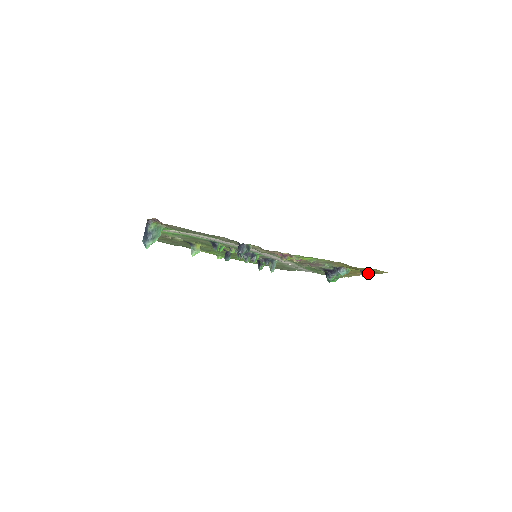
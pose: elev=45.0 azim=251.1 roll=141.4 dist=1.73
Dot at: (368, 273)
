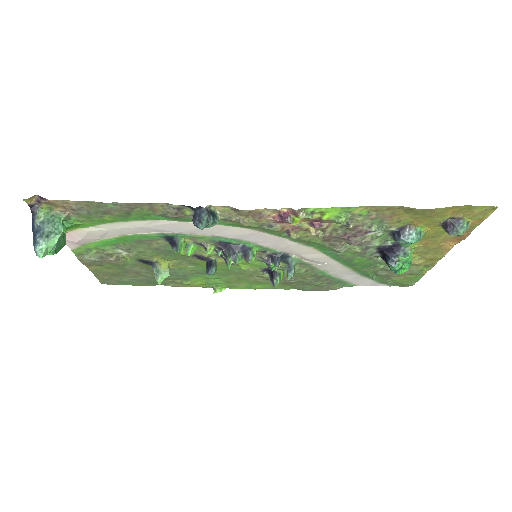
Dot at: (459, 223)
